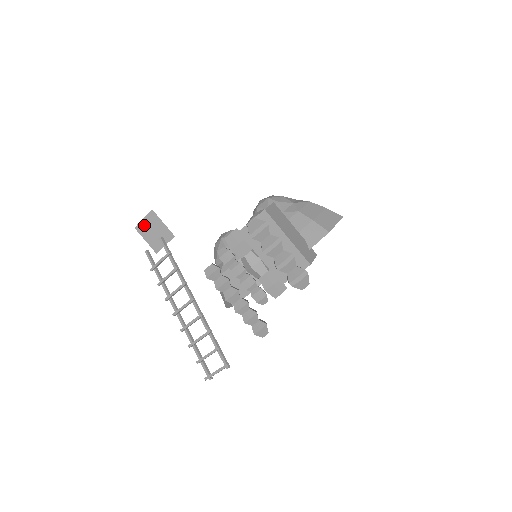
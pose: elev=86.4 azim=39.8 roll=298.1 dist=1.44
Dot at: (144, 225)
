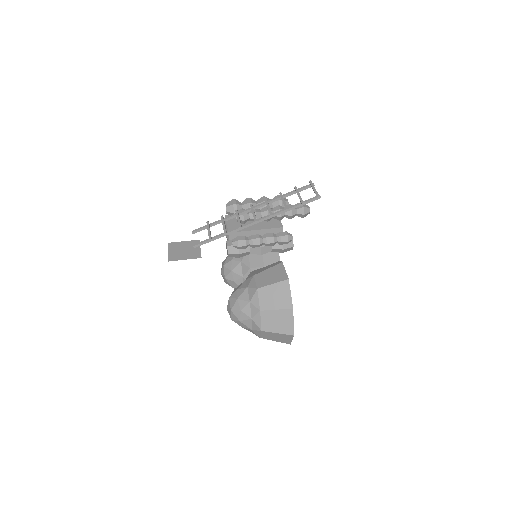
Dot at: (173, 254)
